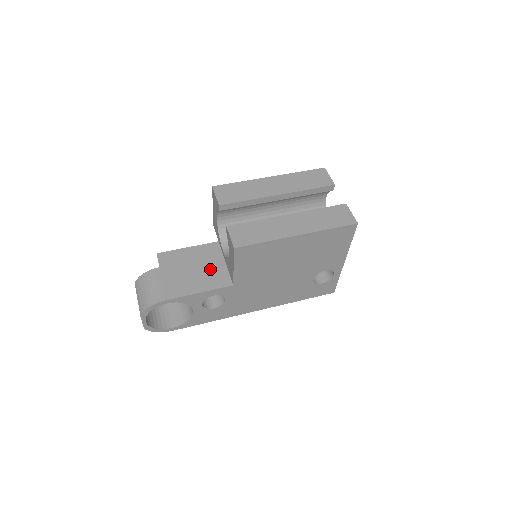
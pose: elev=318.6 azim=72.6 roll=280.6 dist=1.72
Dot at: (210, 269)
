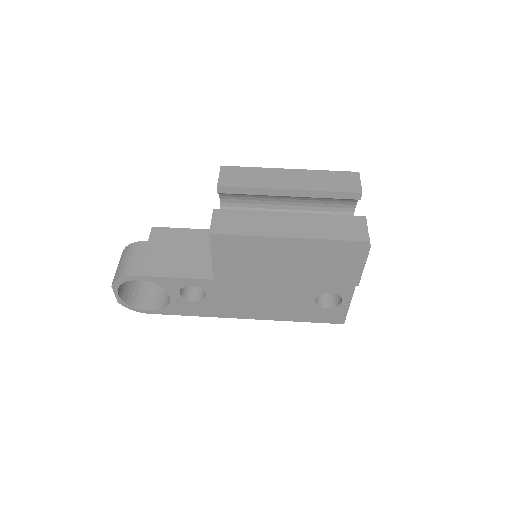
Dot at: (198, 256)
